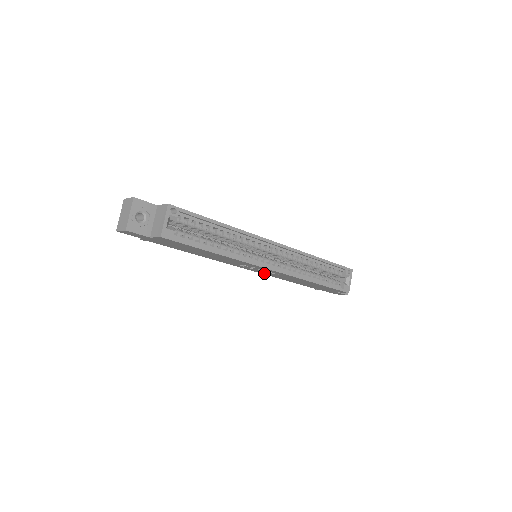
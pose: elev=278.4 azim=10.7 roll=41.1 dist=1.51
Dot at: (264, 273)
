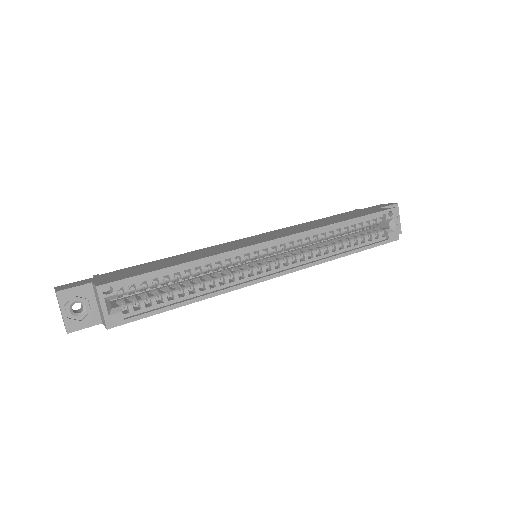
Dot at: occluded
